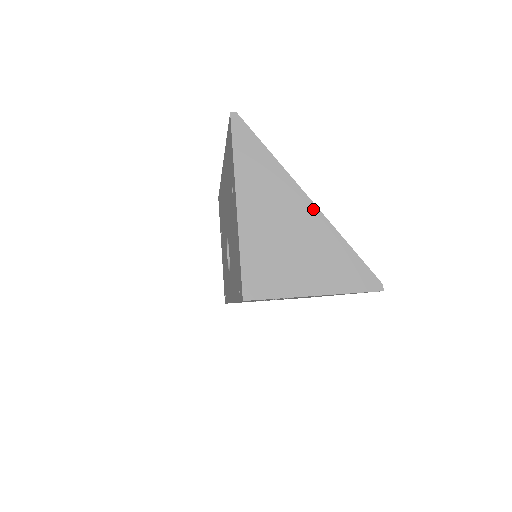
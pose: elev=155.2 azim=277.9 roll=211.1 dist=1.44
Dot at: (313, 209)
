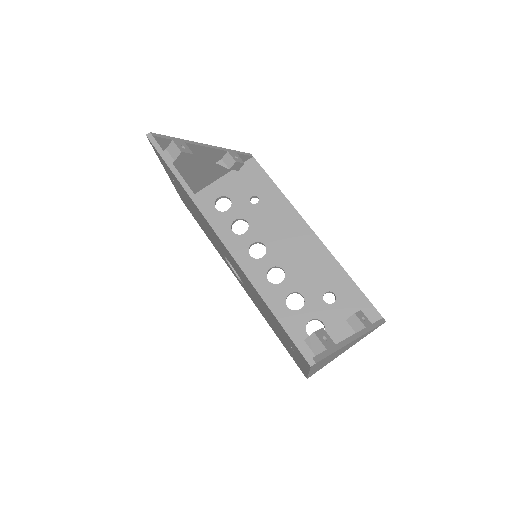
Dot at: occluded
